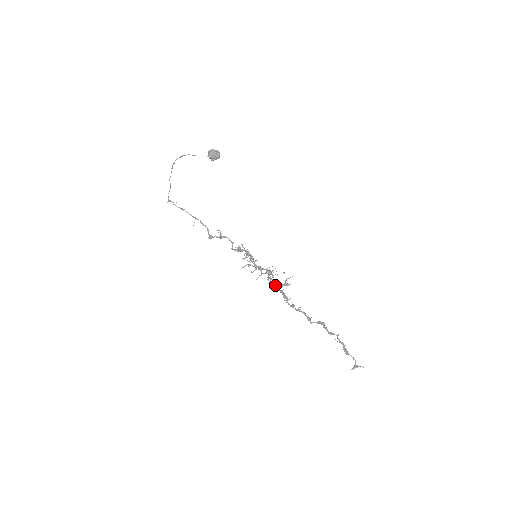
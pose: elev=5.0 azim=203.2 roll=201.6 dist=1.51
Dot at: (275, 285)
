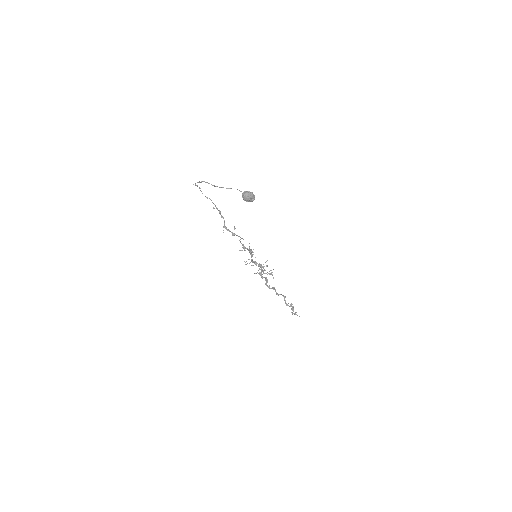
Dot at: (262, 274)
